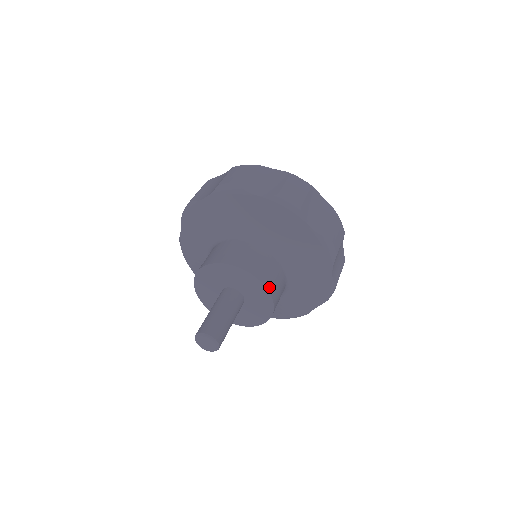
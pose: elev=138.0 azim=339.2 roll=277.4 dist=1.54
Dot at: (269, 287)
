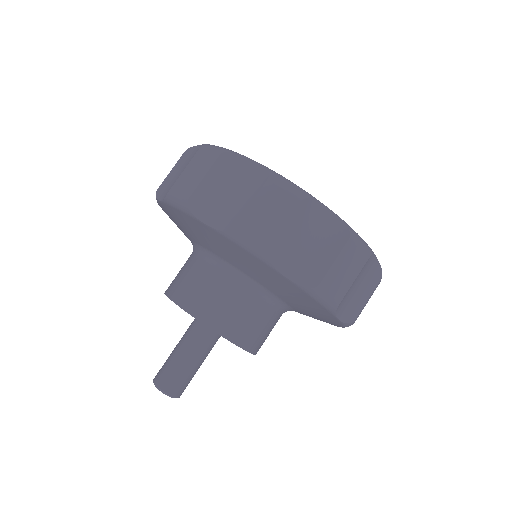
Dot at: occluded
